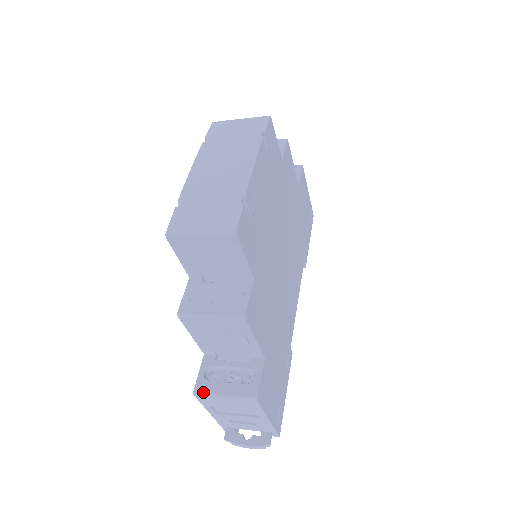
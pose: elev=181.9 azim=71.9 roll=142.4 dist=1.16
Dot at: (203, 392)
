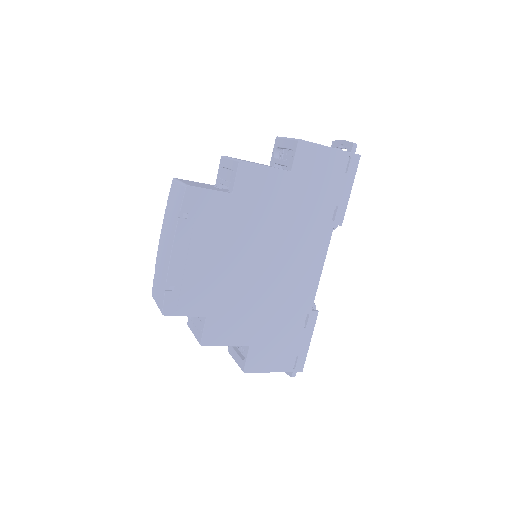
Dot at: (230, 353)
